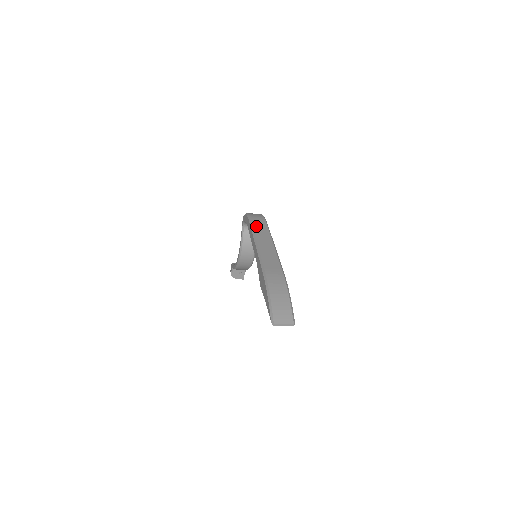
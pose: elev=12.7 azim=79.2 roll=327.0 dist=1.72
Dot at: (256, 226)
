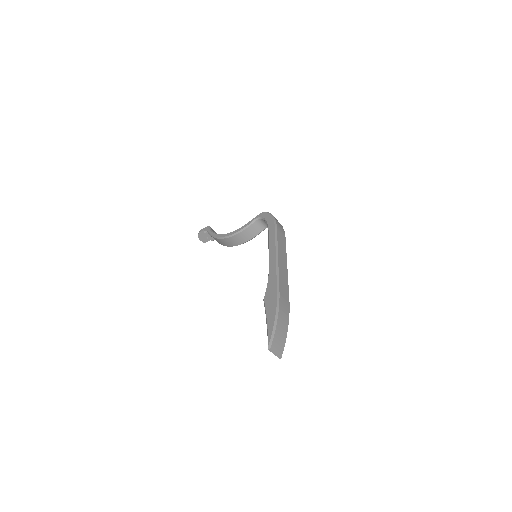
Dot at: (280, 238)
